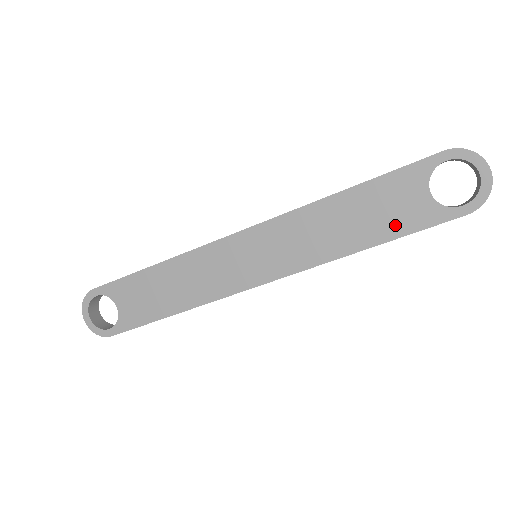
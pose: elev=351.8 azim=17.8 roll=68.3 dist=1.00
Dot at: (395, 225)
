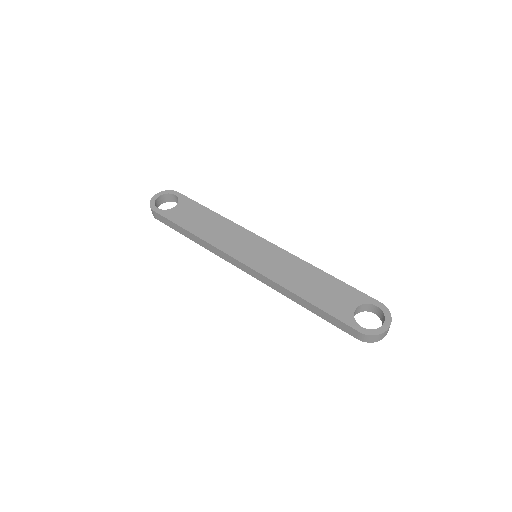
Dot at: (326, 304)
